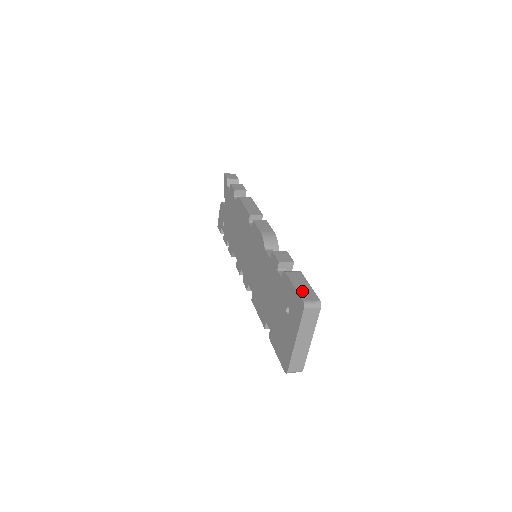
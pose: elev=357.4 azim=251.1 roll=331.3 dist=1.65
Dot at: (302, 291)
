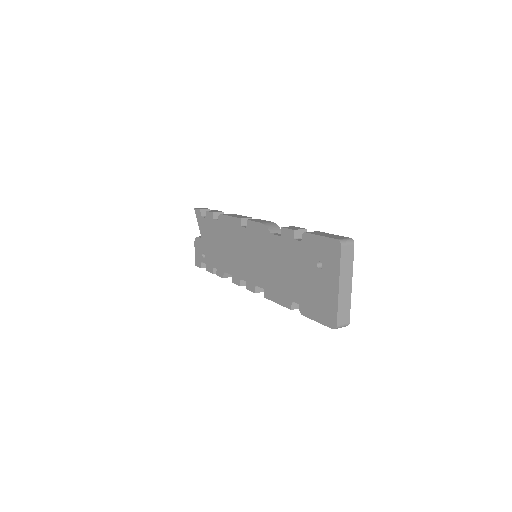
Dot at: (331, 236)
